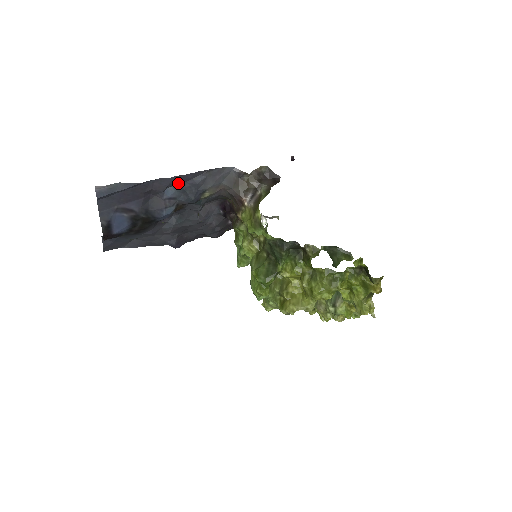
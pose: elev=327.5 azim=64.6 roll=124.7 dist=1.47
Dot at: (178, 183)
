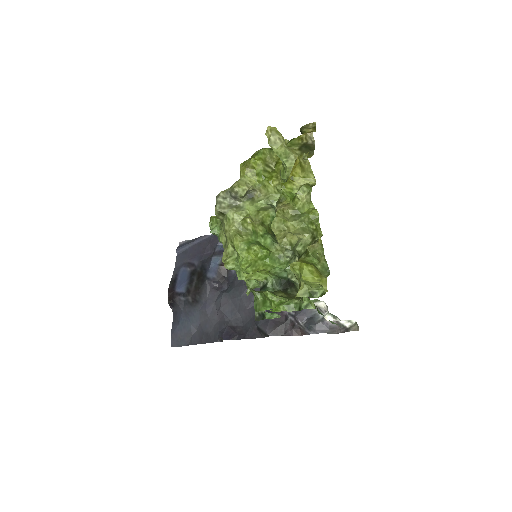
Dot at: occluded
